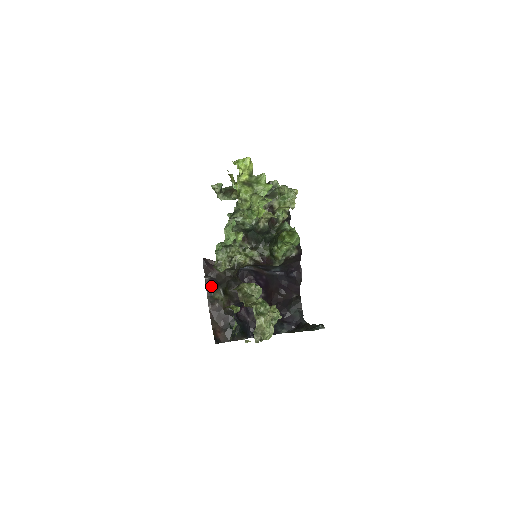
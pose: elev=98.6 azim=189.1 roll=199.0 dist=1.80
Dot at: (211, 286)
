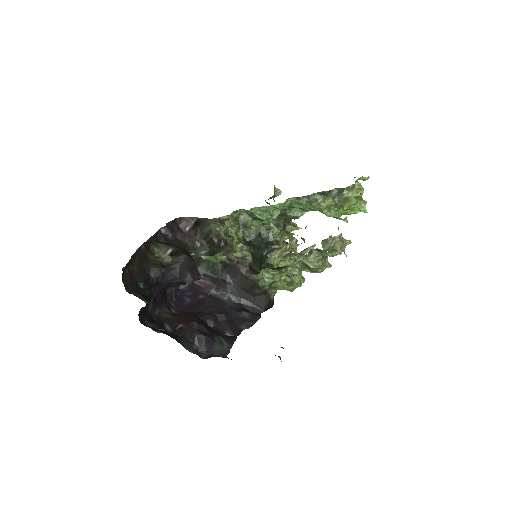
Dot at: (158, 239)
